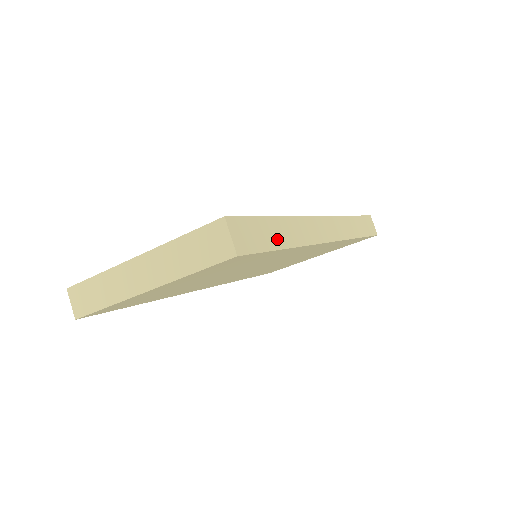
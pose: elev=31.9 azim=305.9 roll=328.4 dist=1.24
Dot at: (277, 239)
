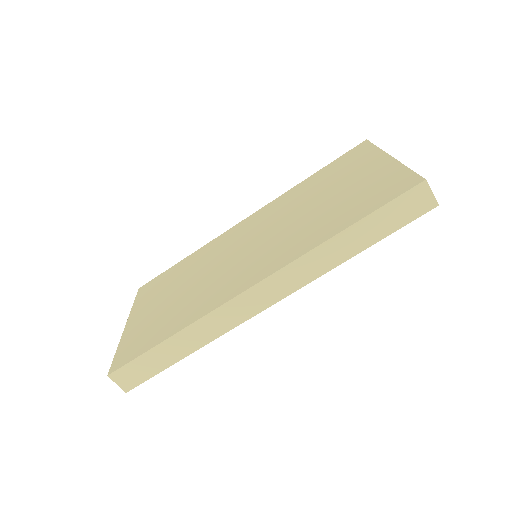
Dot at: (170, 358)
